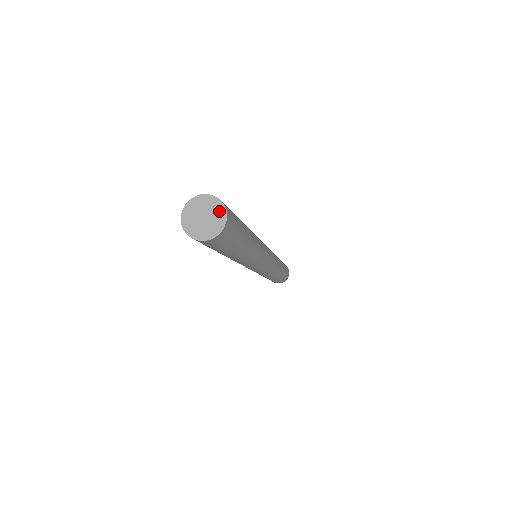
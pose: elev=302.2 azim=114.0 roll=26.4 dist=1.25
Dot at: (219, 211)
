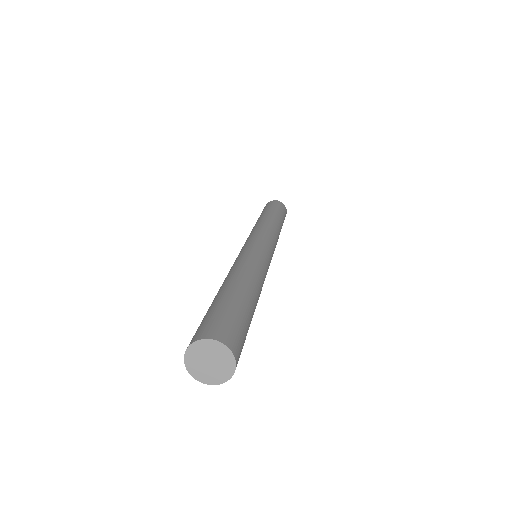
Dot at: (225, 355)
